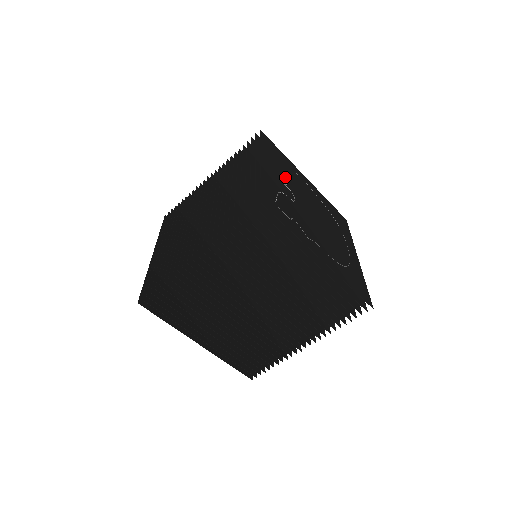
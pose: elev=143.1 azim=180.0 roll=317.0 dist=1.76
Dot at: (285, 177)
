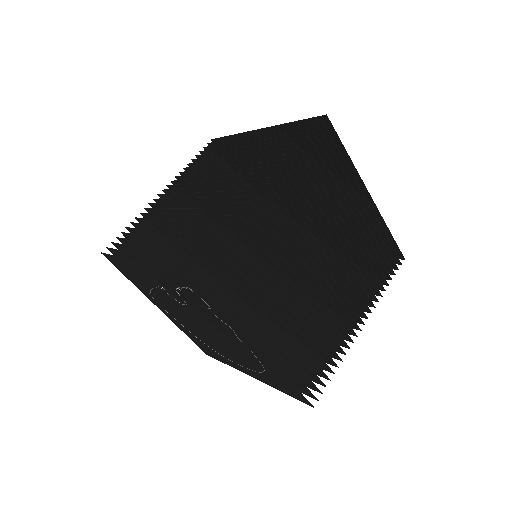
Dot at: occluded
